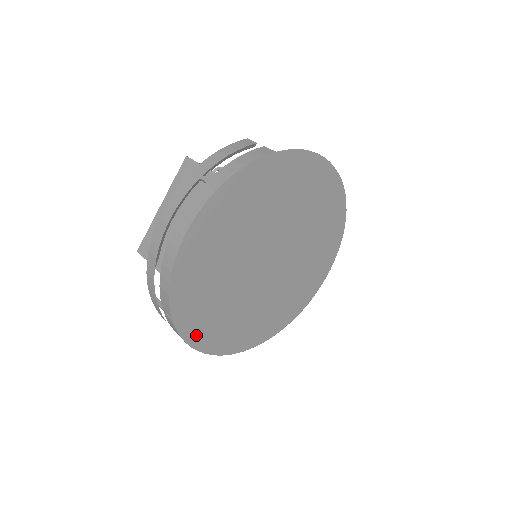
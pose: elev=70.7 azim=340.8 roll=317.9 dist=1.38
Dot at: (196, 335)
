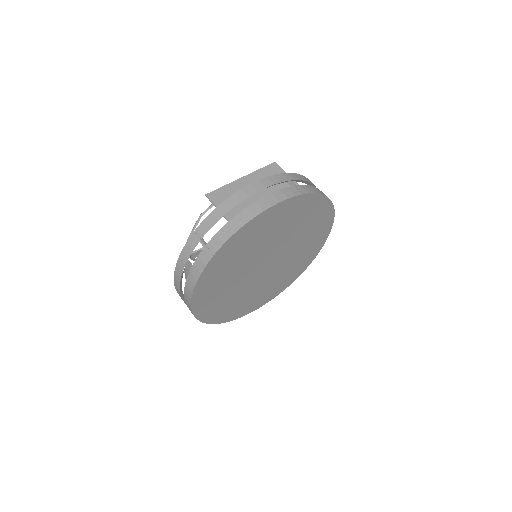
Dot at: (205, 280)
